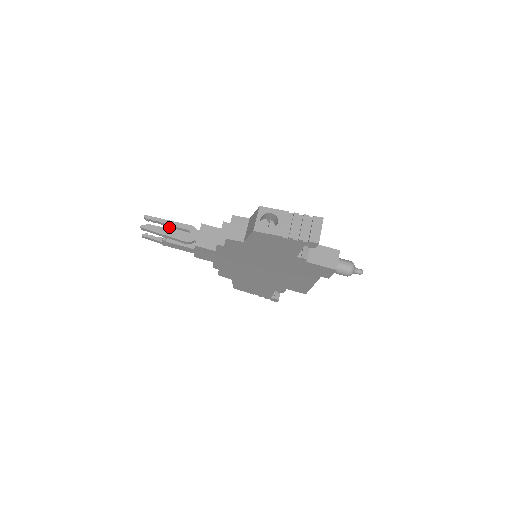
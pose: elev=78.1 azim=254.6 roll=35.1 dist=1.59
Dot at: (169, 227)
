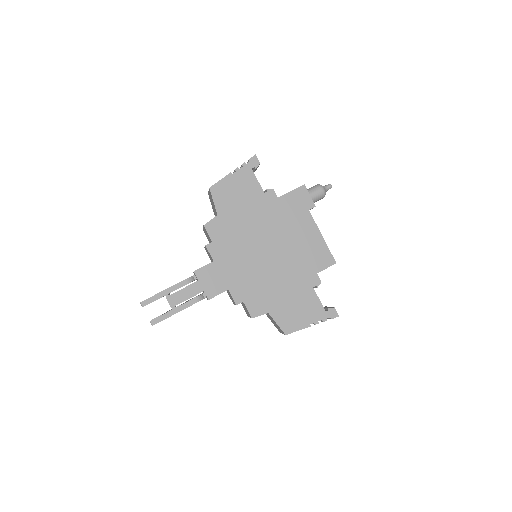
Dot at: occluded
